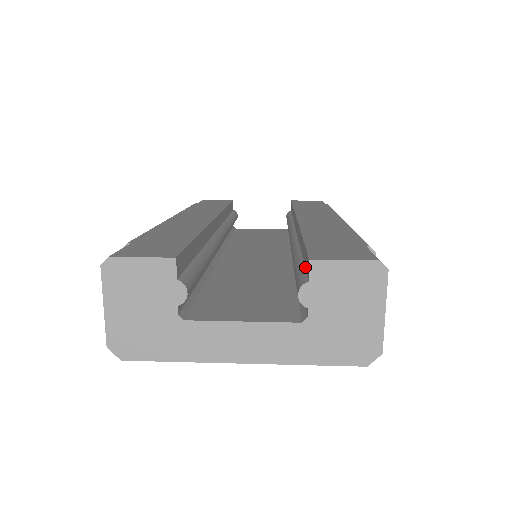
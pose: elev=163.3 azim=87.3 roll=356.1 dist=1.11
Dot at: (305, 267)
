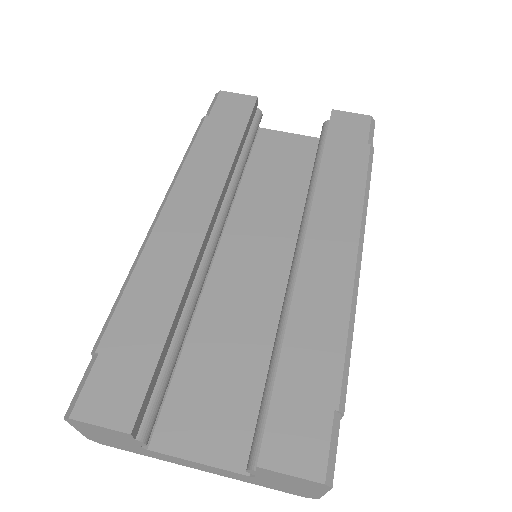
Dot at: occluded
